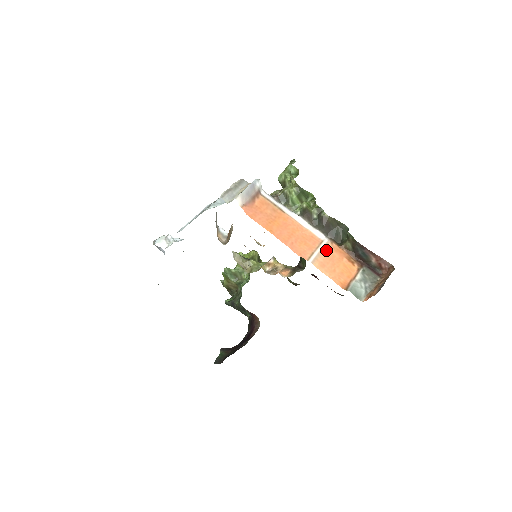
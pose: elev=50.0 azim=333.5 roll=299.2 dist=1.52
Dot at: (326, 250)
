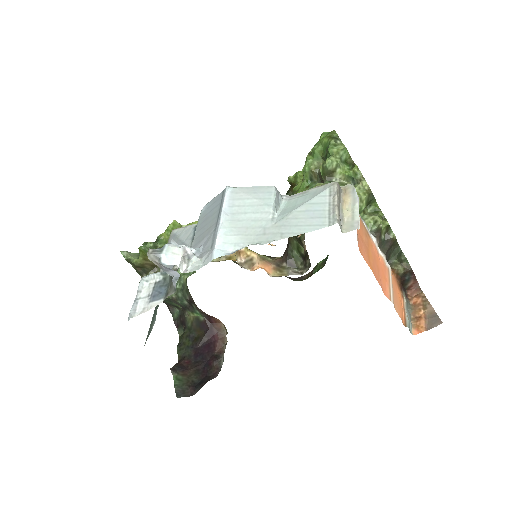
Dot at: (392, 281)
